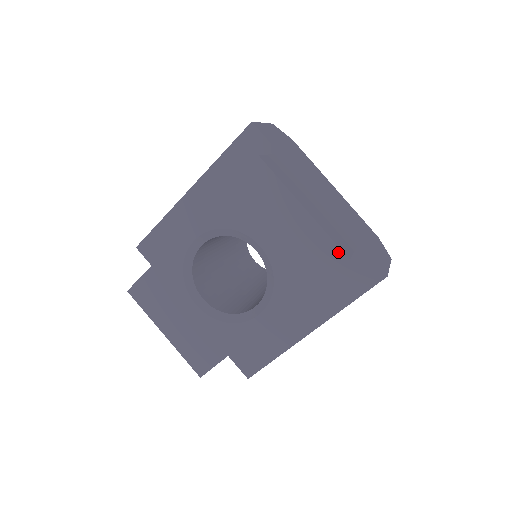
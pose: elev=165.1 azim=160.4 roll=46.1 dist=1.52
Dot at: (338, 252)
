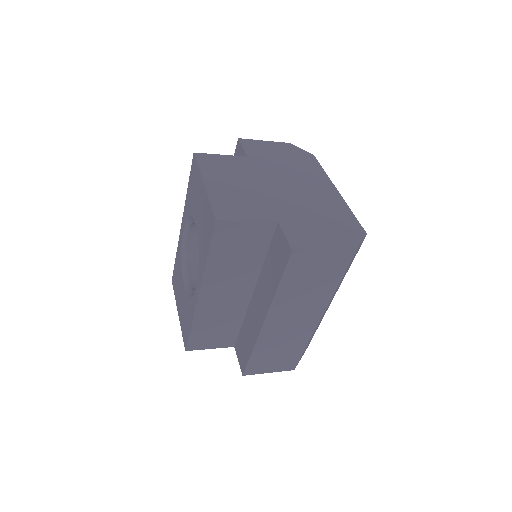
Dot at: (213, 215)
